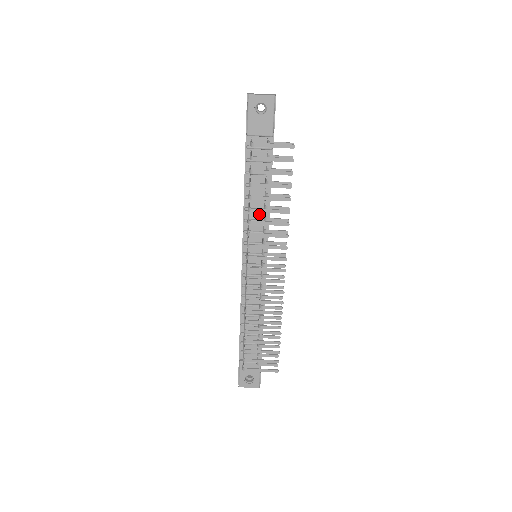
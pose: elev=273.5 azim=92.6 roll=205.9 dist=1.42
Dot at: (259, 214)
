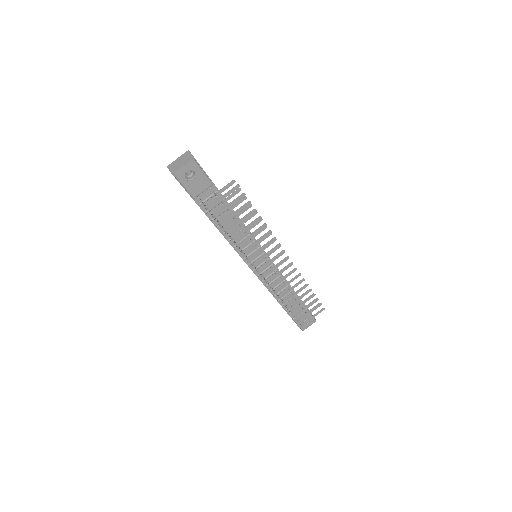
Dot at: (240, 235)
